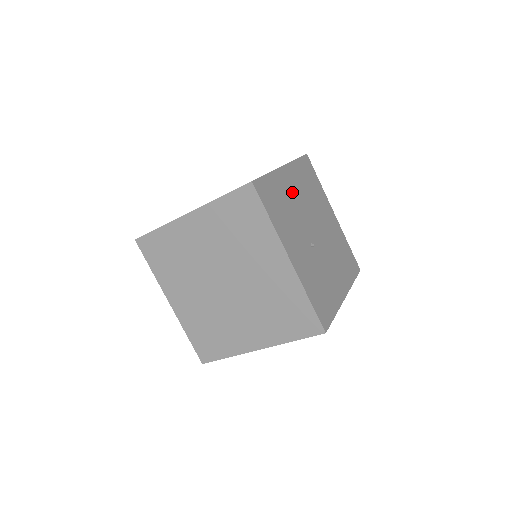
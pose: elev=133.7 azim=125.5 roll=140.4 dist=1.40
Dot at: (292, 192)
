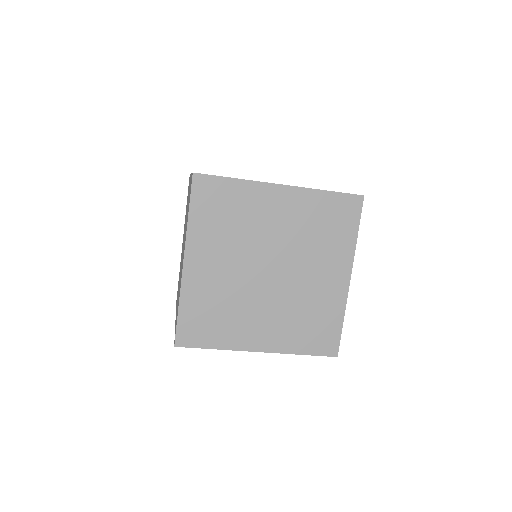
Dot at: occluded
